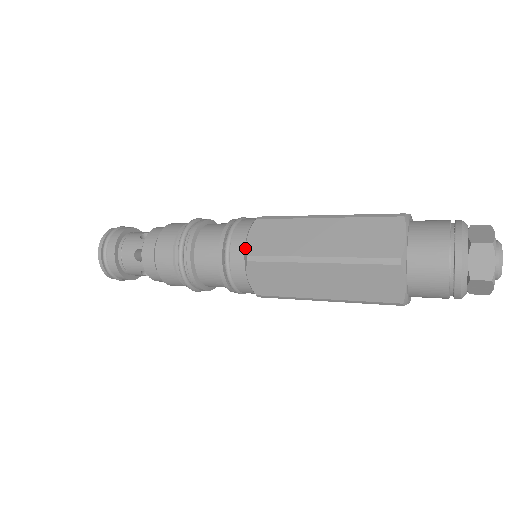
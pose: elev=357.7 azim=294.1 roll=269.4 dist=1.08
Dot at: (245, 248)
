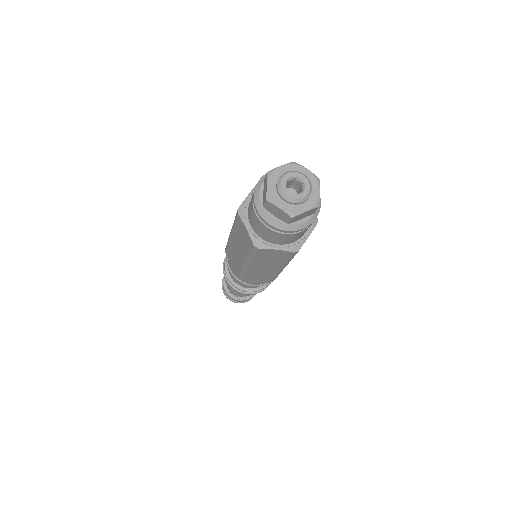
Dot at: (235, 273)
